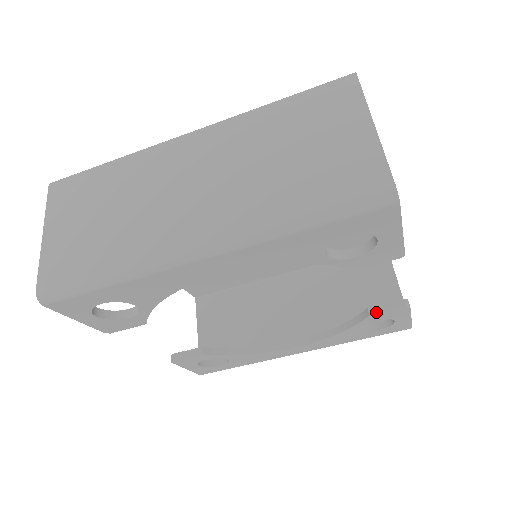
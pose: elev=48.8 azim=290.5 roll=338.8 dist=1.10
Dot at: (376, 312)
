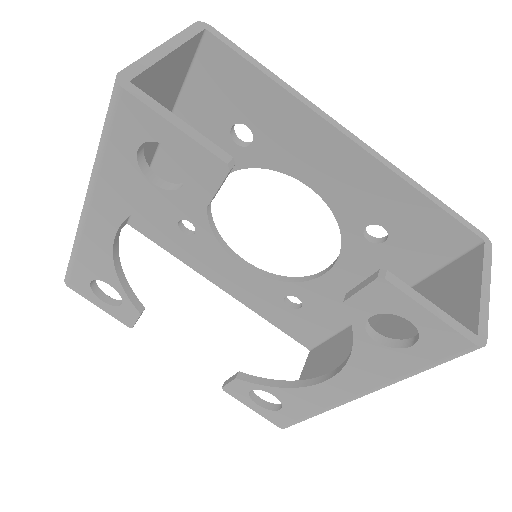
Dot at: (349, 296)
